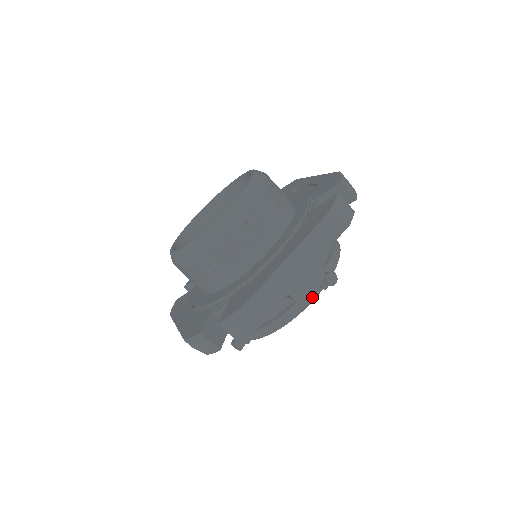
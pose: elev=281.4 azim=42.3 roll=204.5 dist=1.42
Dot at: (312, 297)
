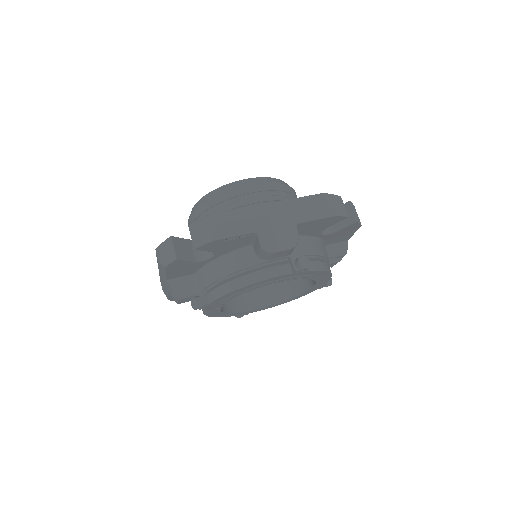
Dot at: (280, 272)
